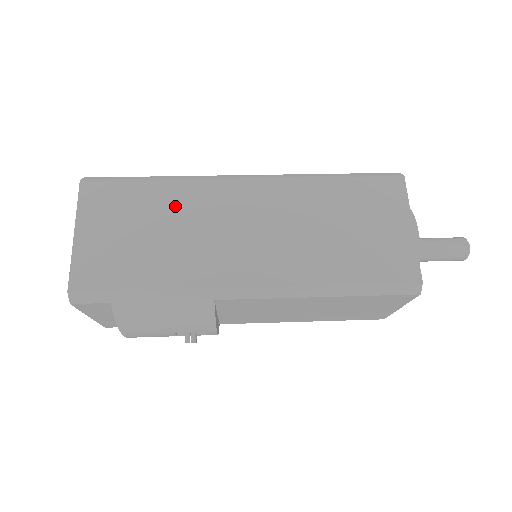
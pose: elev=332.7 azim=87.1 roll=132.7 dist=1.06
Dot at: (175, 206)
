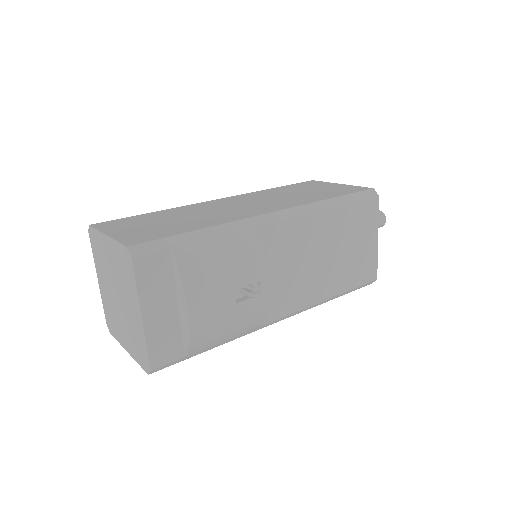
Dot at: (180, 212)
